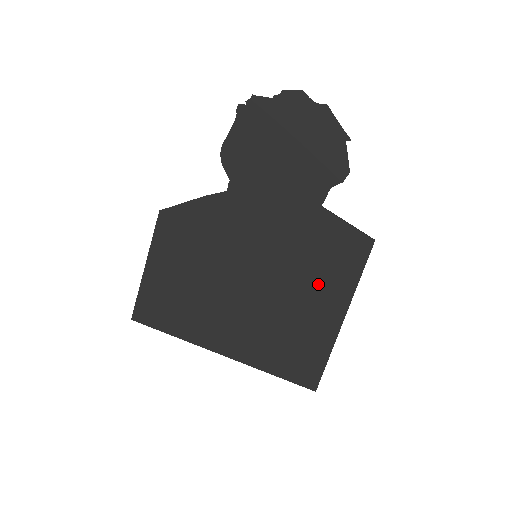
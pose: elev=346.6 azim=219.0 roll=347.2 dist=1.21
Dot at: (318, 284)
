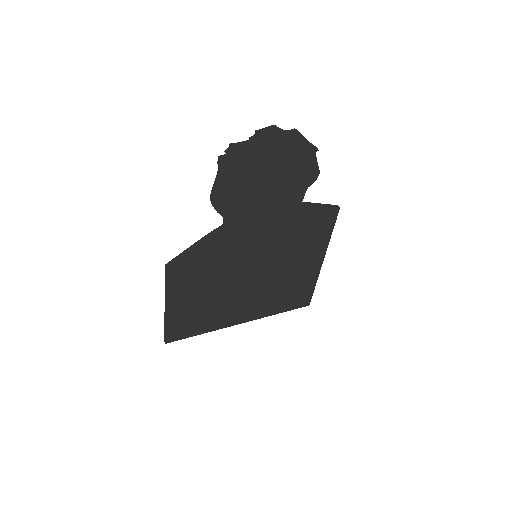
Dot at: (304, 251)
